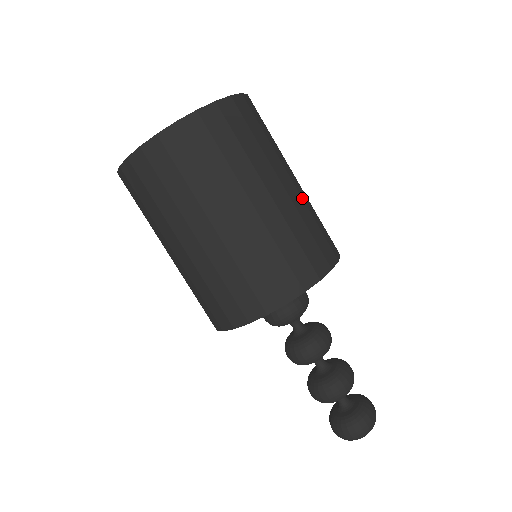
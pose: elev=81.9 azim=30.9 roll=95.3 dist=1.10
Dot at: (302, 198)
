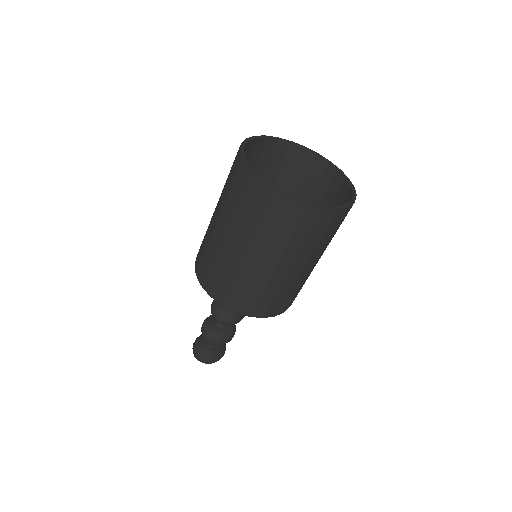
Dot at: (297, 280)
